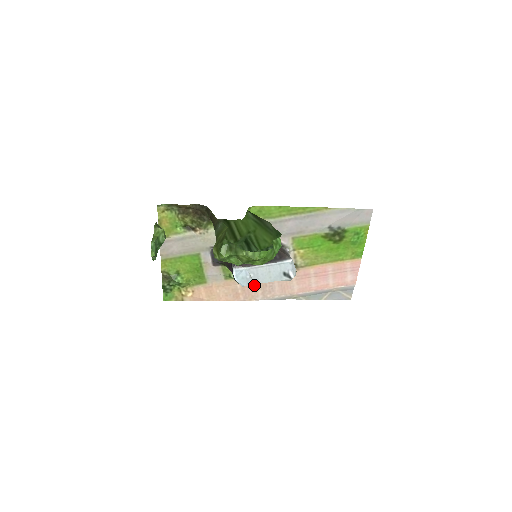
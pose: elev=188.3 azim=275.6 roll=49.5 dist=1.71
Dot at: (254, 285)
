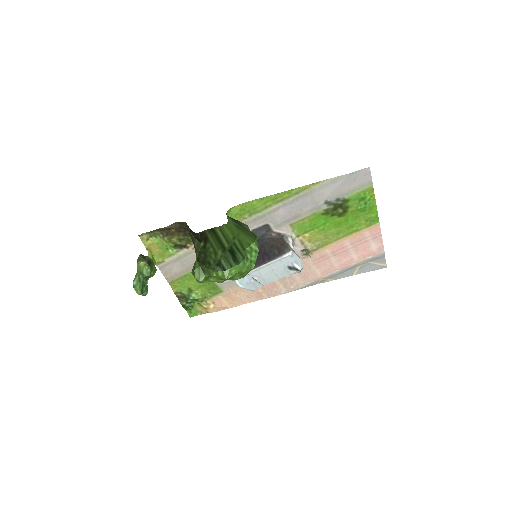
Dot at: occluded
